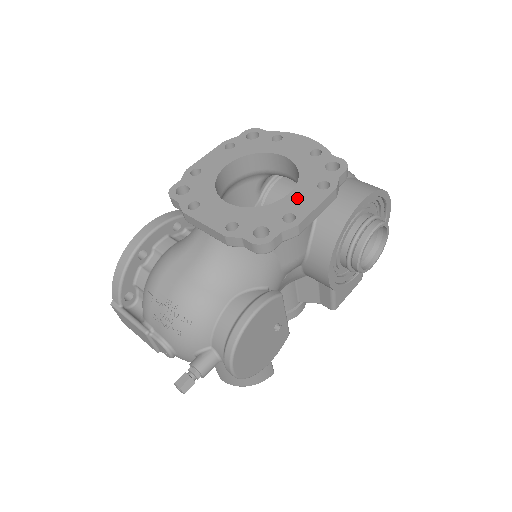
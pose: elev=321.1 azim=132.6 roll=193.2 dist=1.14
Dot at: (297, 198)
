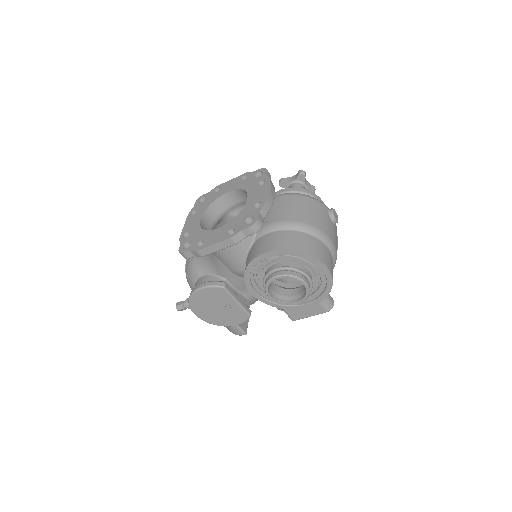
Dot at: (215, 233)
